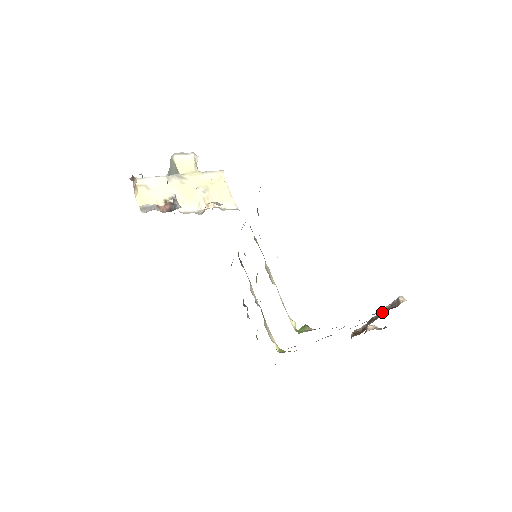
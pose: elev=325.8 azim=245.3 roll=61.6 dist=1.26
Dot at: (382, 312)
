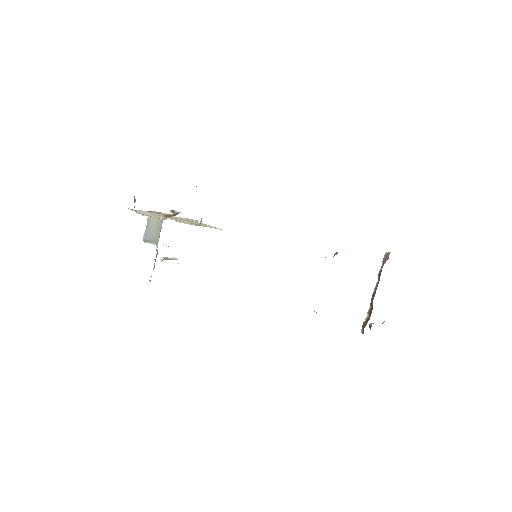
Dot at: (379, 276)
